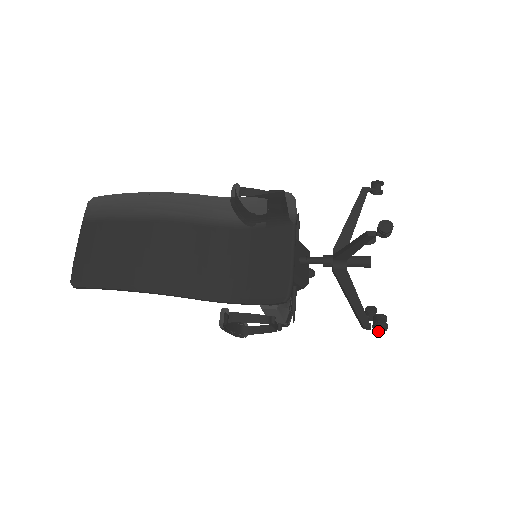
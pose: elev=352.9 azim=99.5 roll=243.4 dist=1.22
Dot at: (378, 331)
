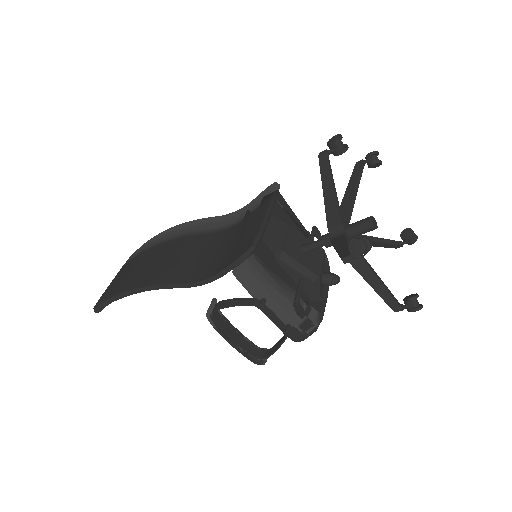
Dot at: (357, 255)
